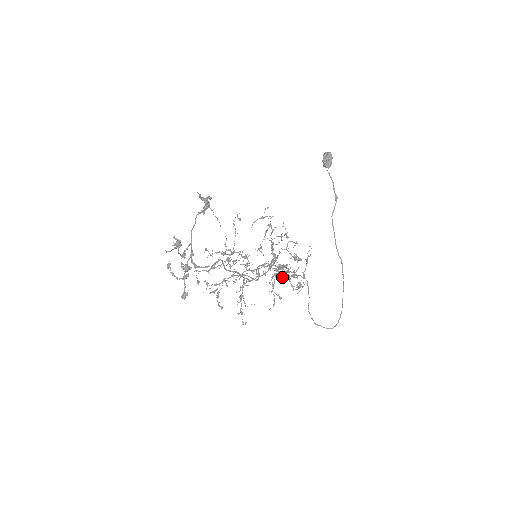
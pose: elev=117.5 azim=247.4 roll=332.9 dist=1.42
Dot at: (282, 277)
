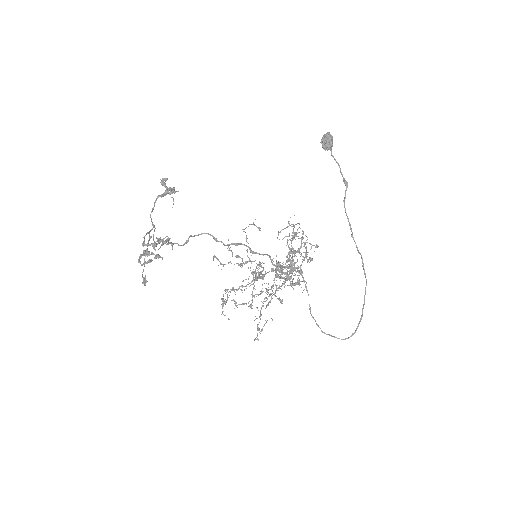
Dot at: (280, 276)
